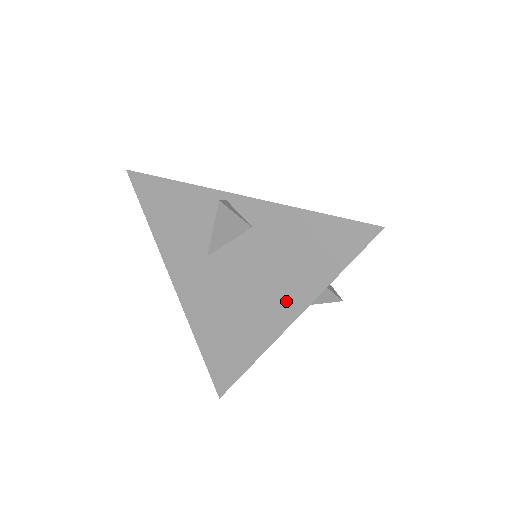
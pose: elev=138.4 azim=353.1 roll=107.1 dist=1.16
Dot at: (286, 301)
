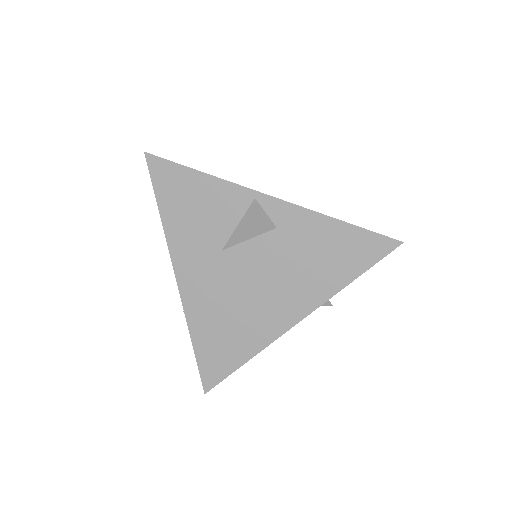
Dot at: (297, 301)
